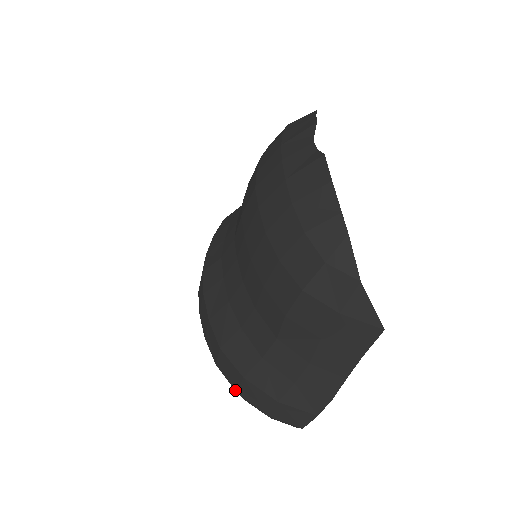
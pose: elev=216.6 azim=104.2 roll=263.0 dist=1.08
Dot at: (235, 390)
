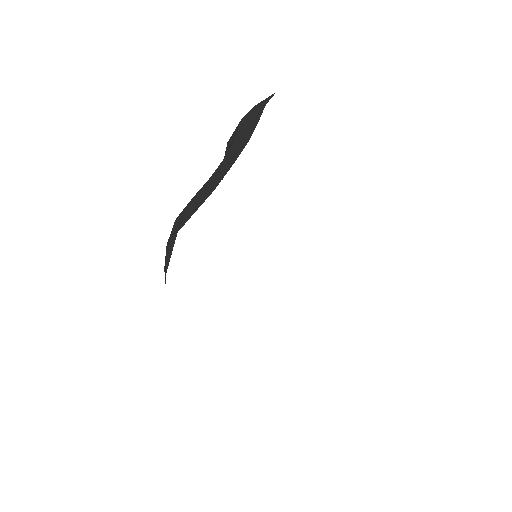
Dot at: occluded
